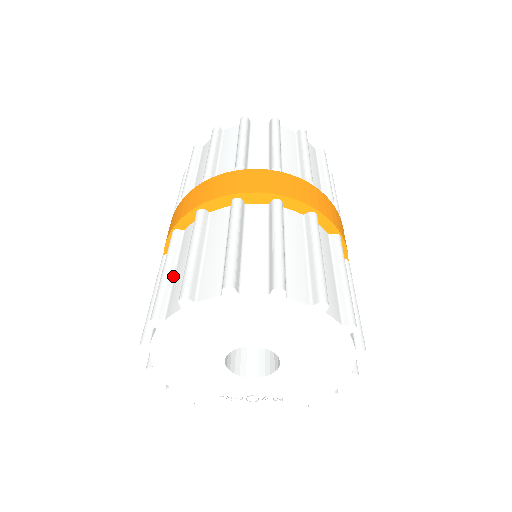
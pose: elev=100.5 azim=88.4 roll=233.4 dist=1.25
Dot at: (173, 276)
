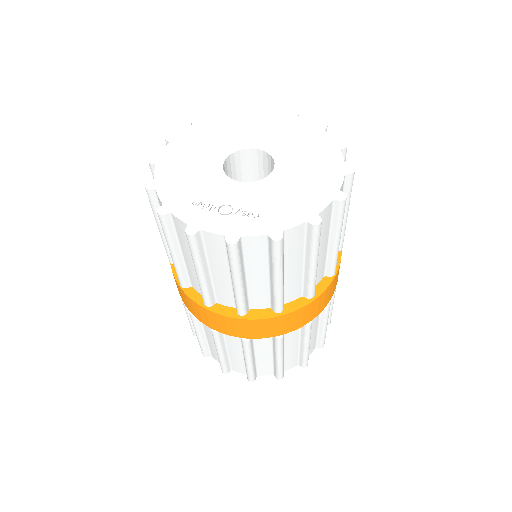
Dot at: occluded
